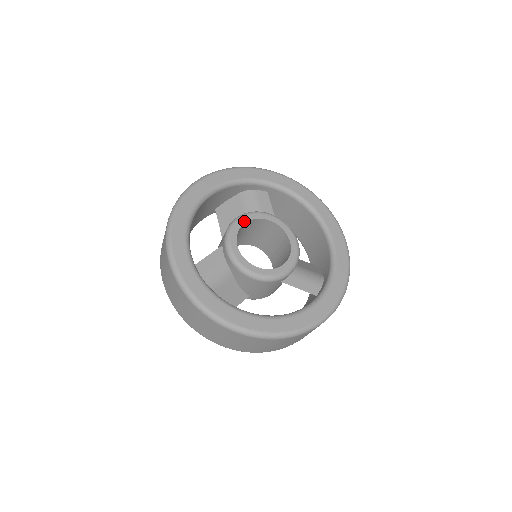
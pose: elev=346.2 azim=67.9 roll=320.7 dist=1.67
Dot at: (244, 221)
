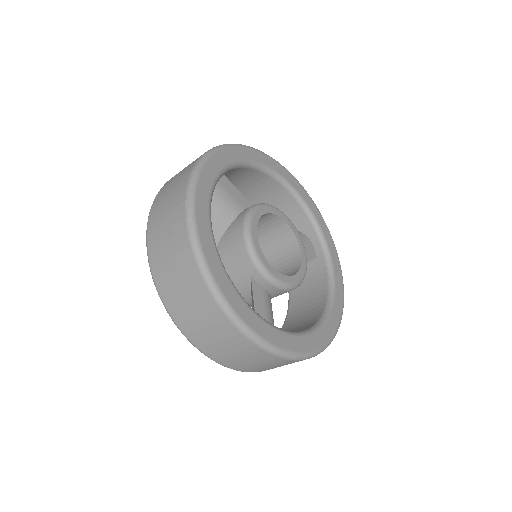
Dot at: (255, 234)
